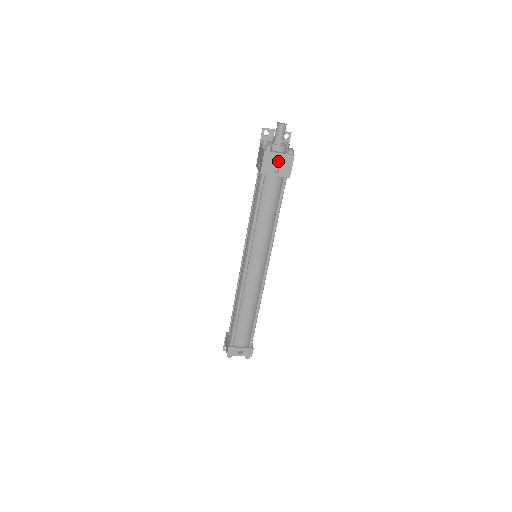
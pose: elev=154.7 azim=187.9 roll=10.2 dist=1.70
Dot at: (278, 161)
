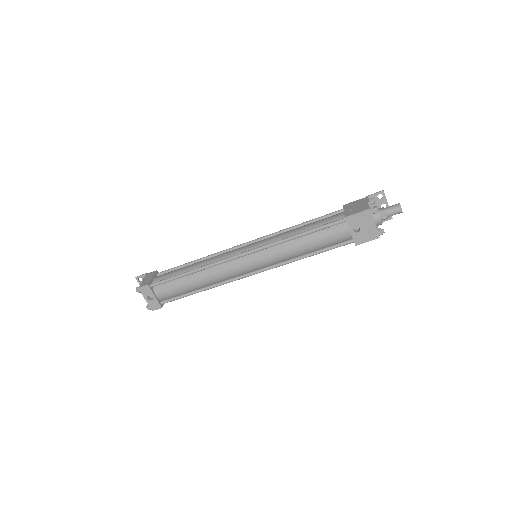
Dot at: (366, 226)
